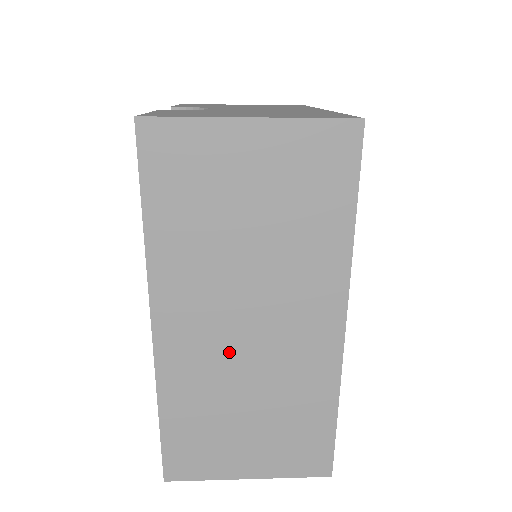
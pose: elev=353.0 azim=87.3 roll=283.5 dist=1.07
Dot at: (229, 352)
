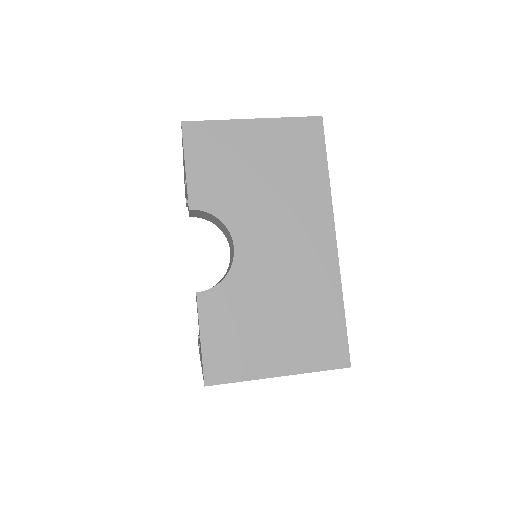
Dot at: occluded
